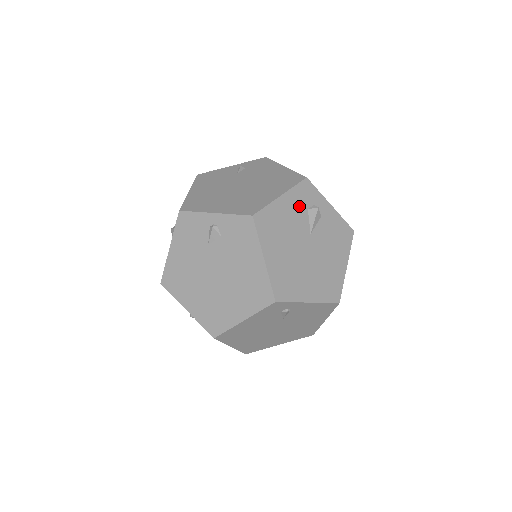
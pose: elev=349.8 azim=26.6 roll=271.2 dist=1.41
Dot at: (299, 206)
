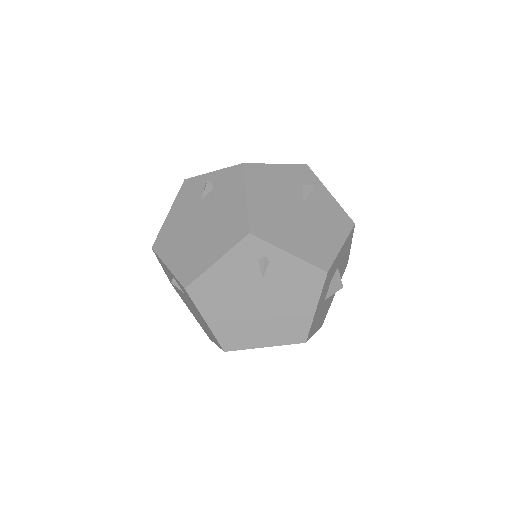
Dot at: (294, 179)
